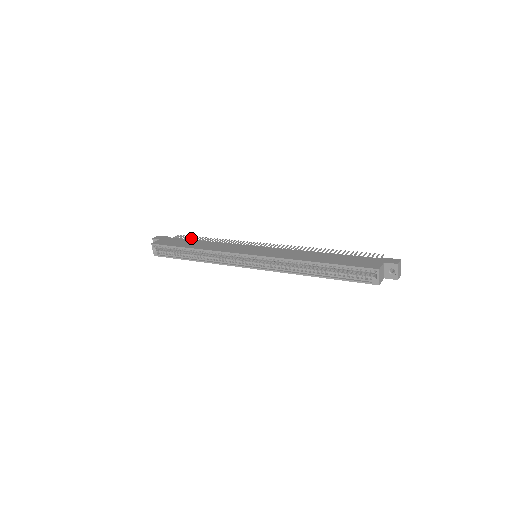
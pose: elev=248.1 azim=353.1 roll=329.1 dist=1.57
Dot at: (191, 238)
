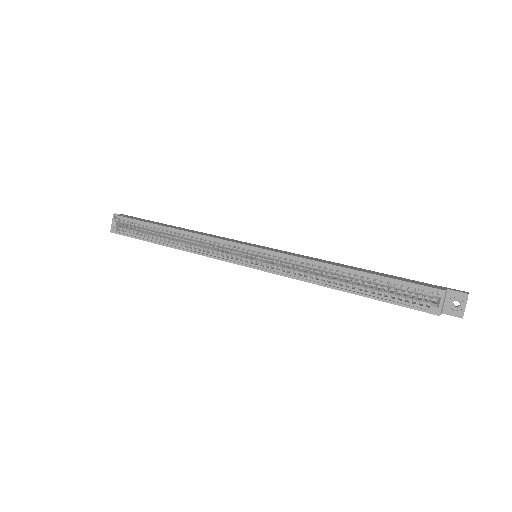
Dot at: occluded
